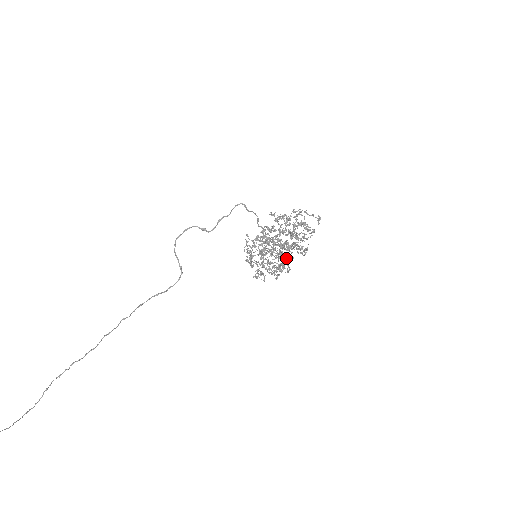
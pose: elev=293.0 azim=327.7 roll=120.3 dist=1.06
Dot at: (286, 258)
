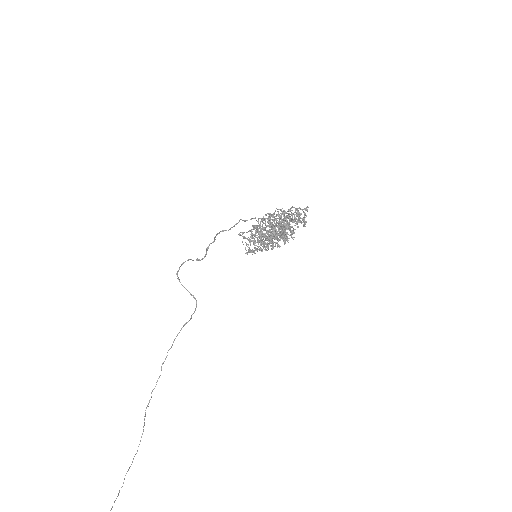
Dot at: occluded
